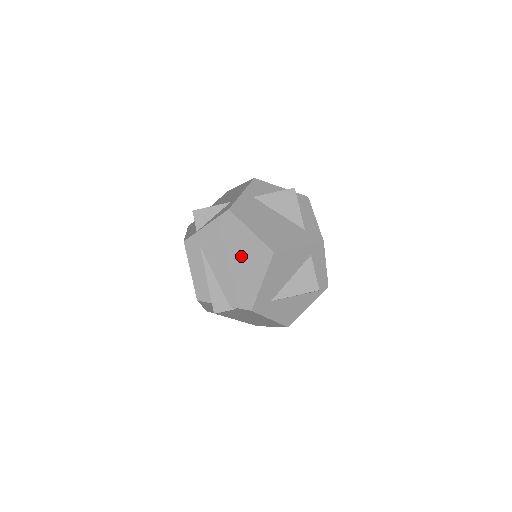
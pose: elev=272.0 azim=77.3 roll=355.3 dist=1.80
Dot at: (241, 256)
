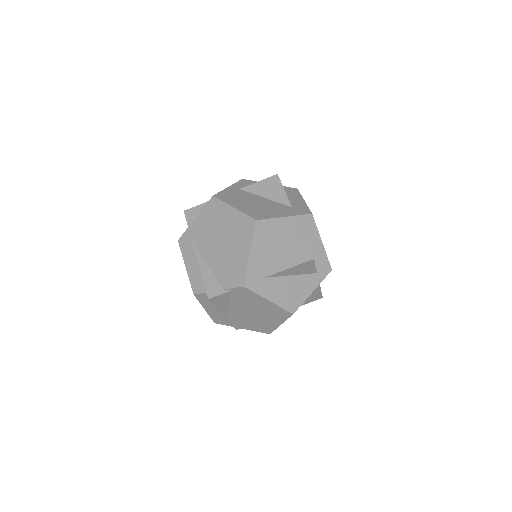
Dot at: (228, 235)
